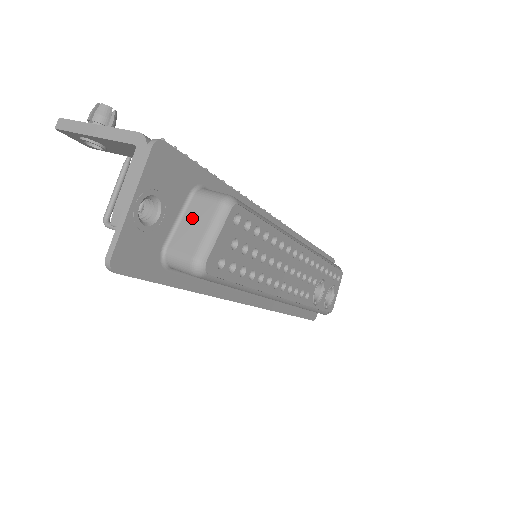
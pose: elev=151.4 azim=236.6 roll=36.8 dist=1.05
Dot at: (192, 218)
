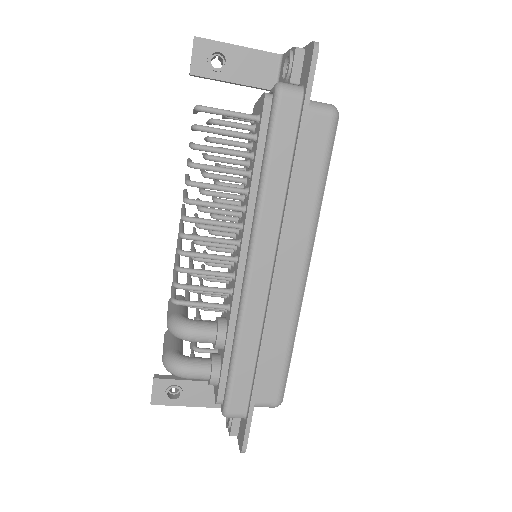
Dot at: occluded
